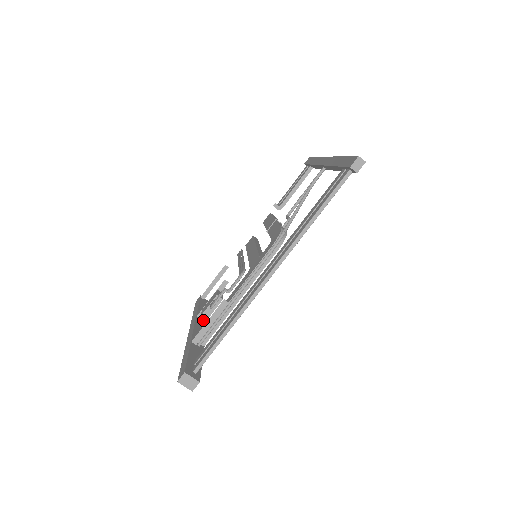
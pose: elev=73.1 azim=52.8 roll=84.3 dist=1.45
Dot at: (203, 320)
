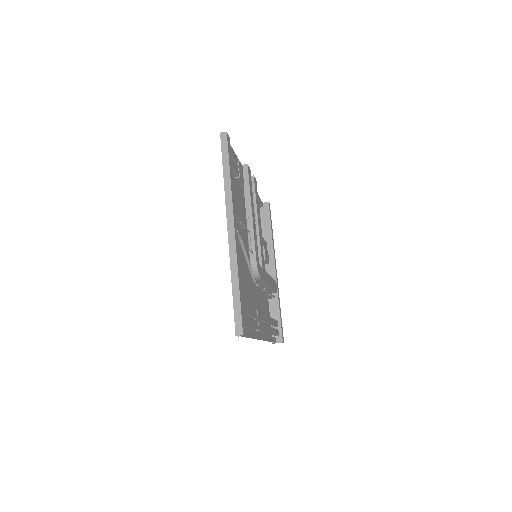
Dot at: (269, 250)
